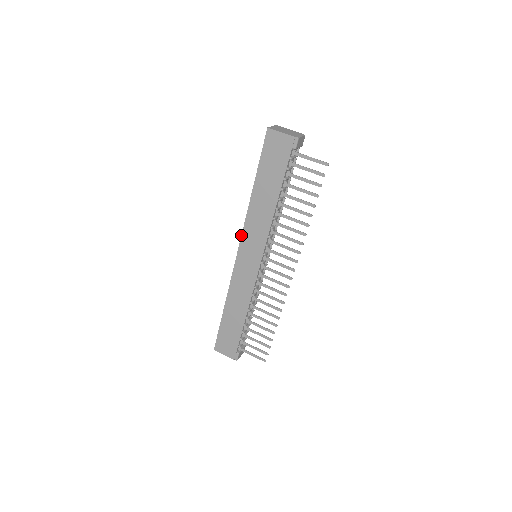
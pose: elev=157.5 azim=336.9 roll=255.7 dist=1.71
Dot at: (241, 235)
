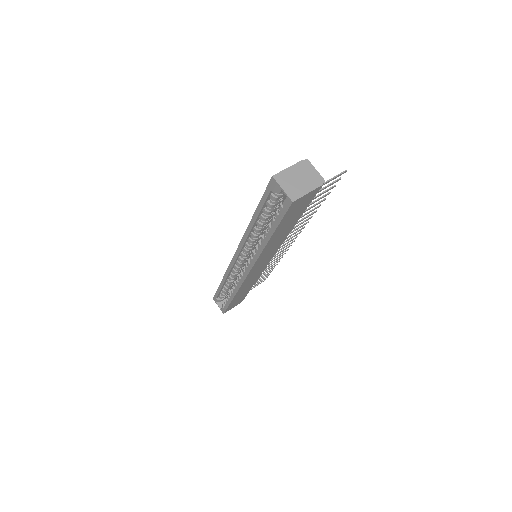
Dot at: (253, 266)
